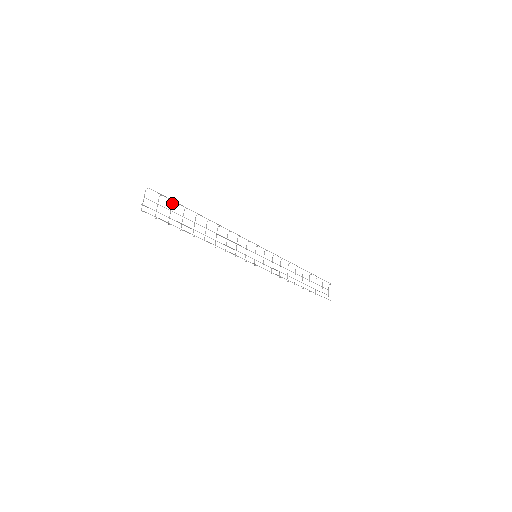
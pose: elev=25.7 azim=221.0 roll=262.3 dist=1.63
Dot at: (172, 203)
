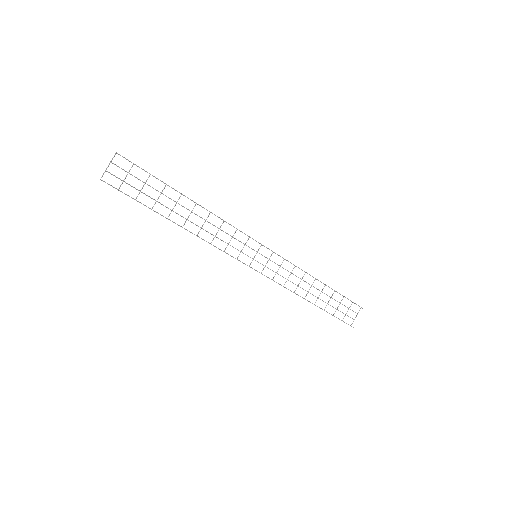
Dot at: occluded
